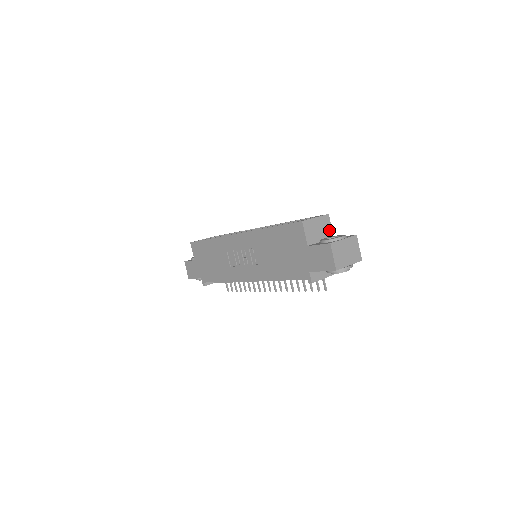
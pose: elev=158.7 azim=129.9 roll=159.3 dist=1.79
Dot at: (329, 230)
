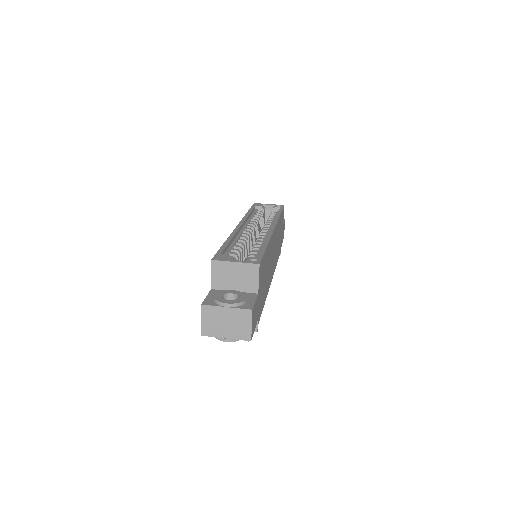
Dot at: (253, 283)
